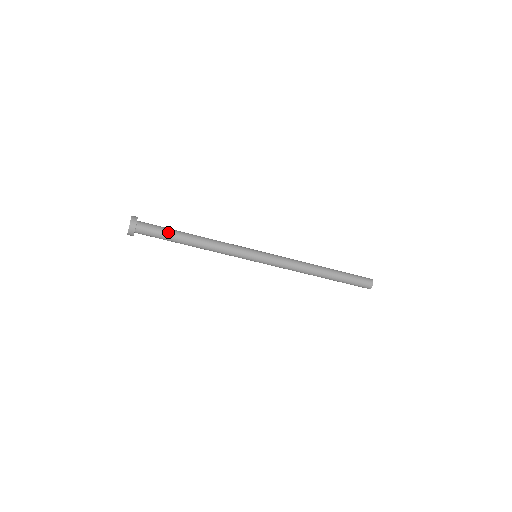
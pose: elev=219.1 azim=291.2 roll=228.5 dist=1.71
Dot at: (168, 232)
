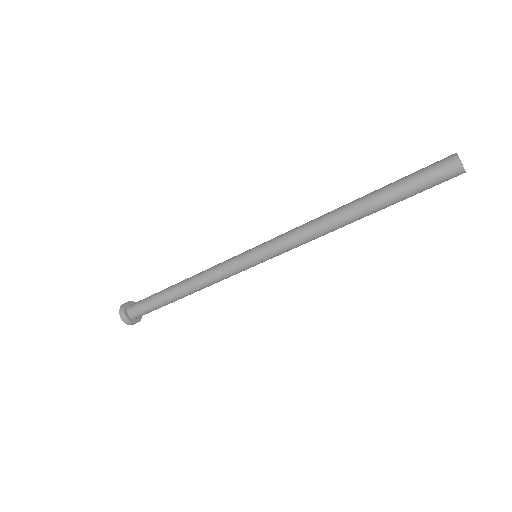
Dot at: (155, 303)
